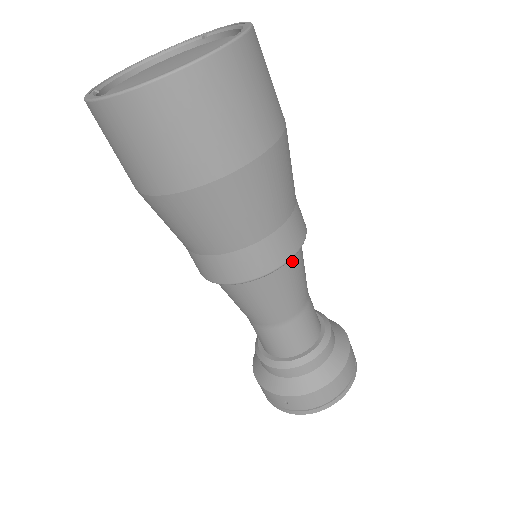
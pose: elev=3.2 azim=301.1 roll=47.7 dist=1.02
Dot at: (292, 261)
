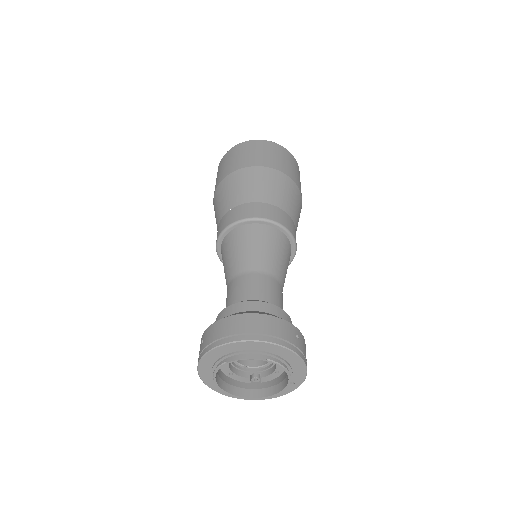
Dot at: (261, 229)
